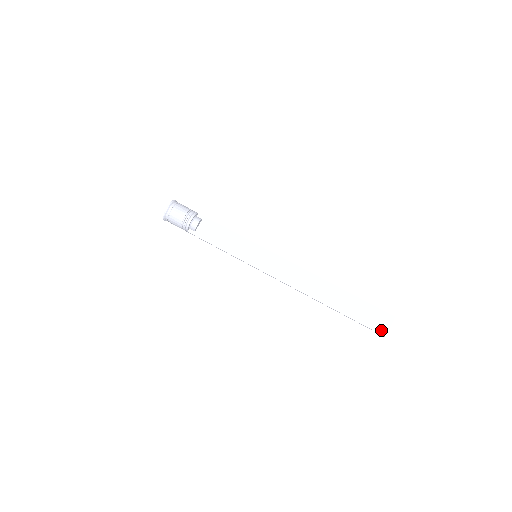
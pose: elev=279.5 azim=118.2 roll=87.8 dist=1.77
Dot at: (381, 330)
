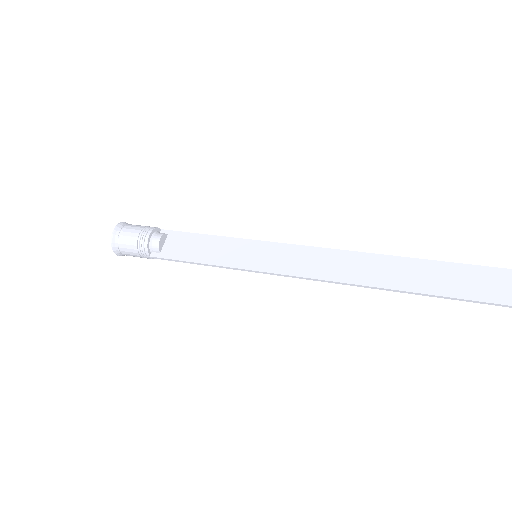
Dot at: (506, 298)
